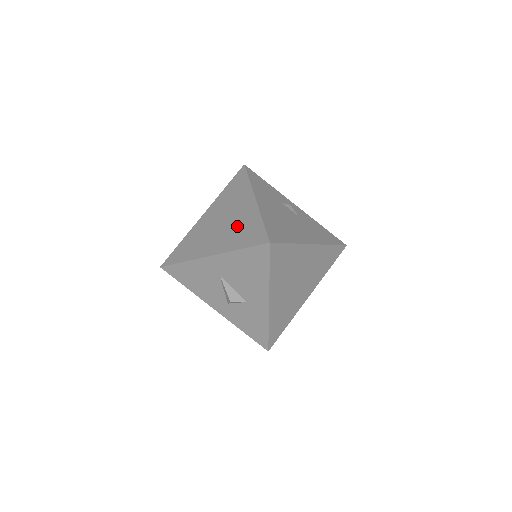
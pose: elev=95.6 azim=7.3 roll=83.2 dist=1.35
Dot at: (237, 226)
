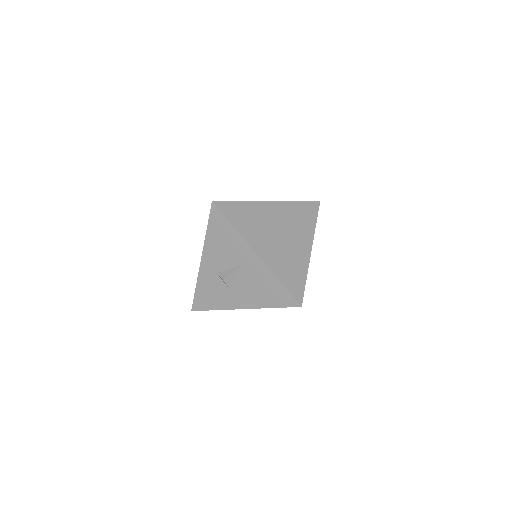
Dot at: (289, 257)
